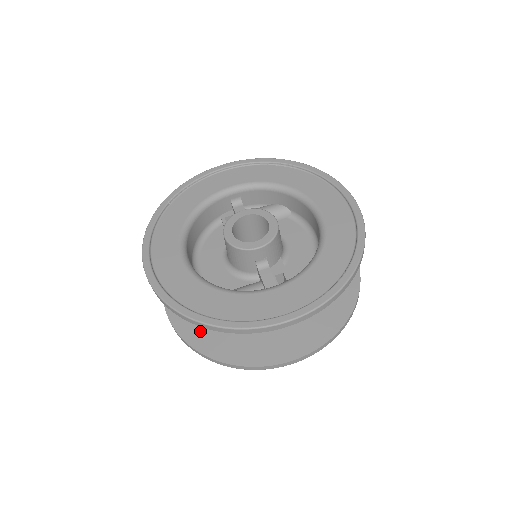
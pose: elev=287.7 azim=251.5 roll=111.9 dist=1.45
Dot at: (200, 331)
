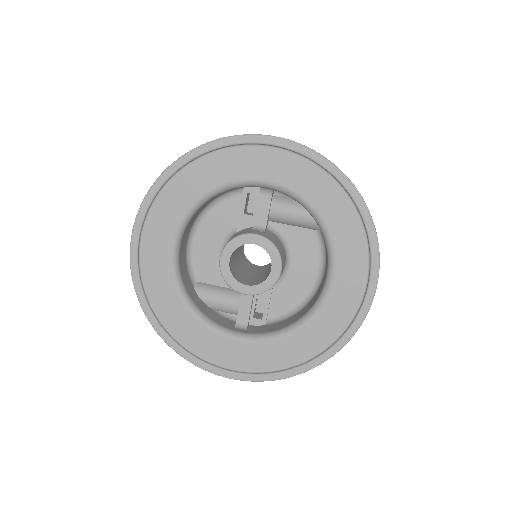
Dot at: occluded
